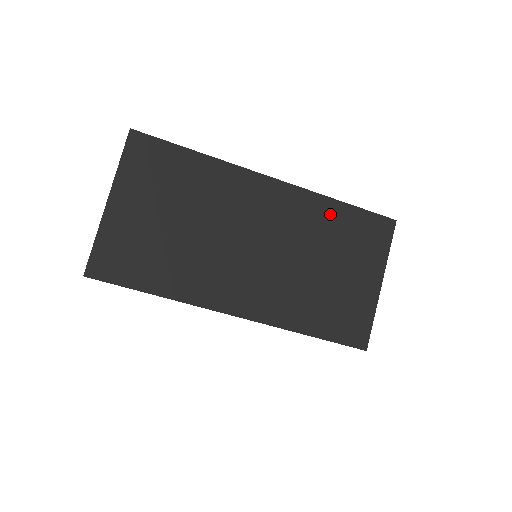
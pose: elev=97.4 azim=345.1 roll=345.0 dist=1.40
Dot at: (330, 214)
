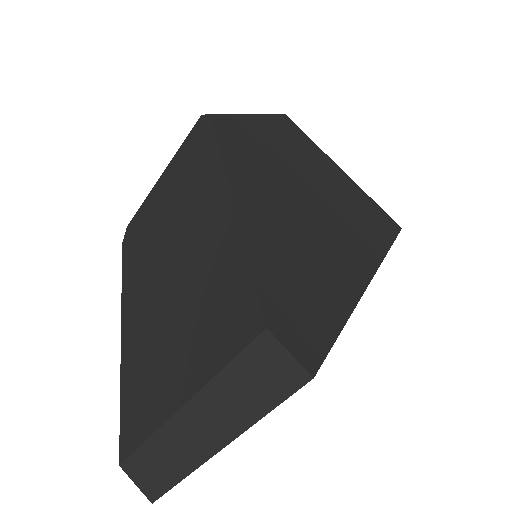
Dot at: occluded
